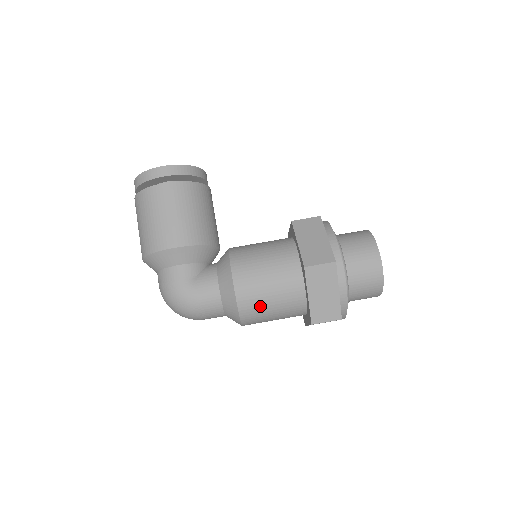
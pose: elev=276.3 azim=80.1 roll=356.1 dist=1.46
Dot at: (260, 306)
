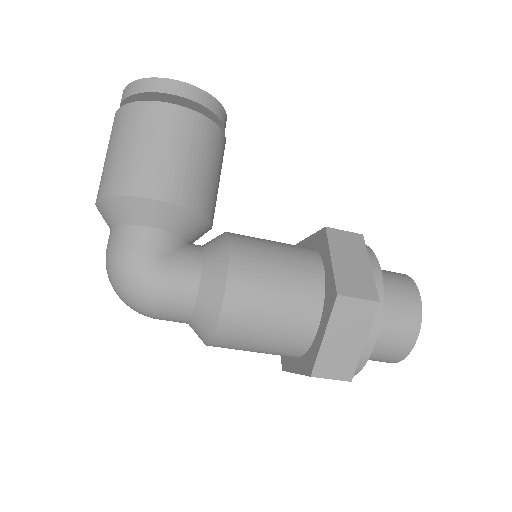
Dot at: (250, 327)
